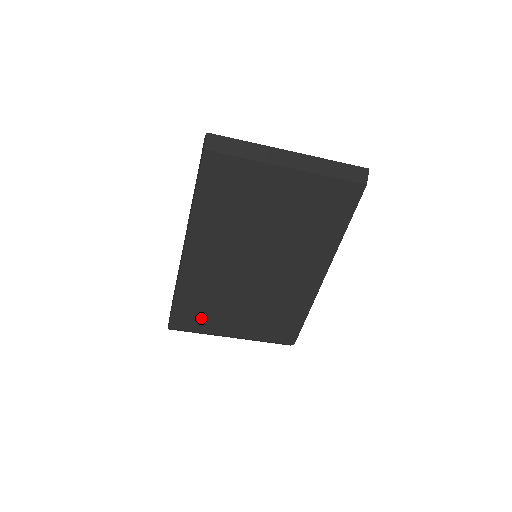
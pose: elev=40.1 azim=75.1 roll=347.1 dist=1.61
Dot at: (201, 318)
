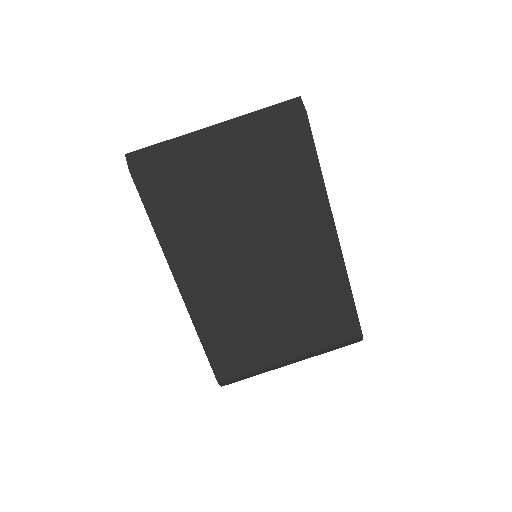
Dot at: (243, 354)
